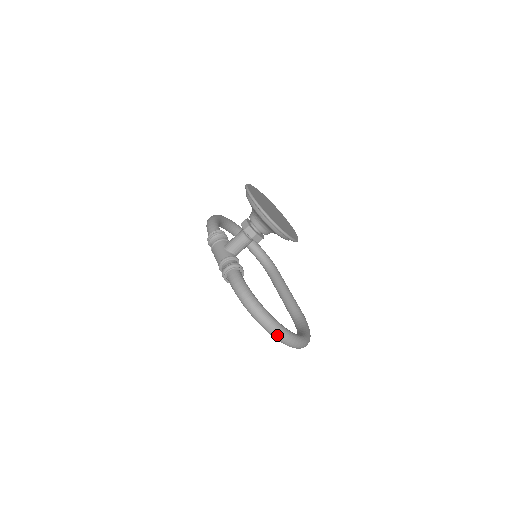
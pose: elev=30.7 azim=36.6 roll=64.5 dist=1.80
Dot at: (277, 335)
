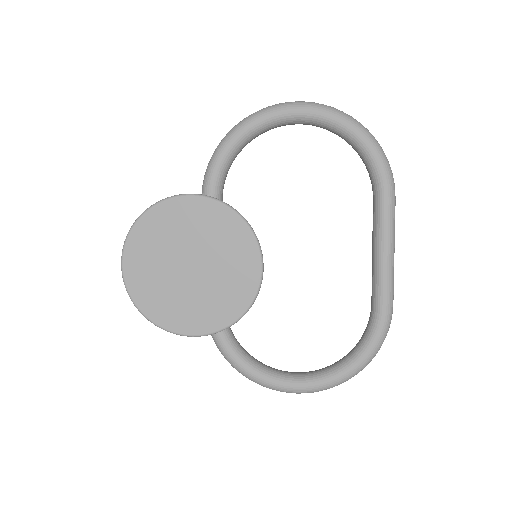
Dot at: occluded
